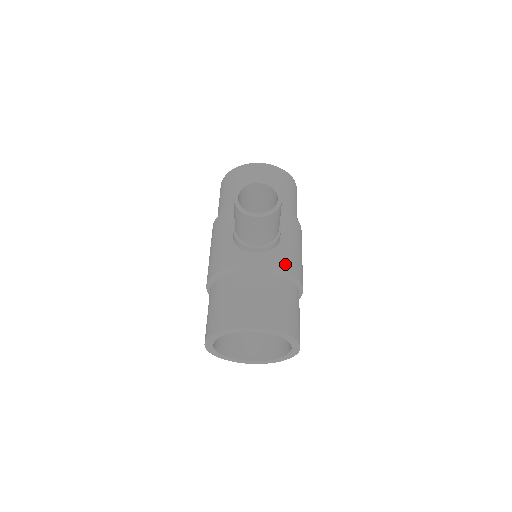
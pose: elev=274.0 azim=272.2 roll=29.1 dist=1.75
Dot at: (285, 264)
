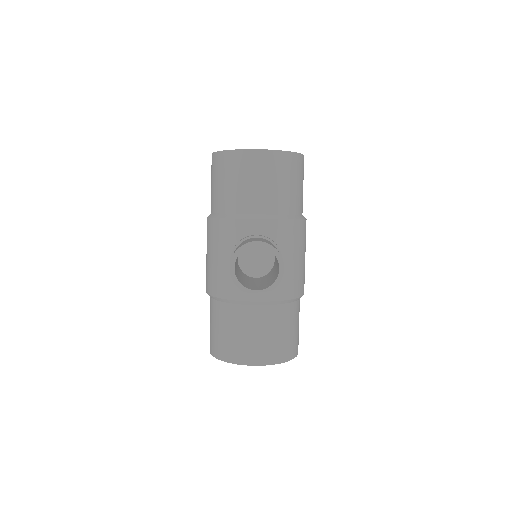
Dot at: (286, 292)
